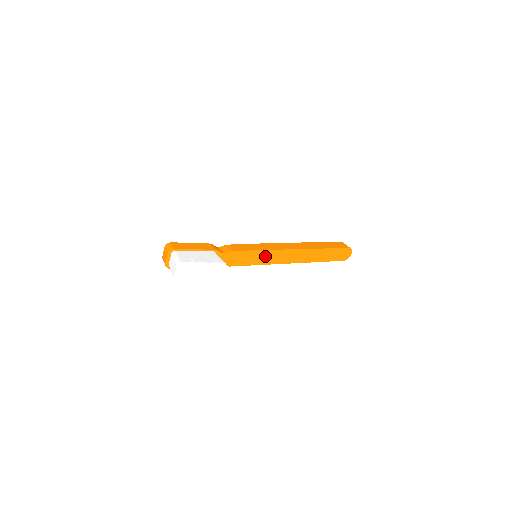
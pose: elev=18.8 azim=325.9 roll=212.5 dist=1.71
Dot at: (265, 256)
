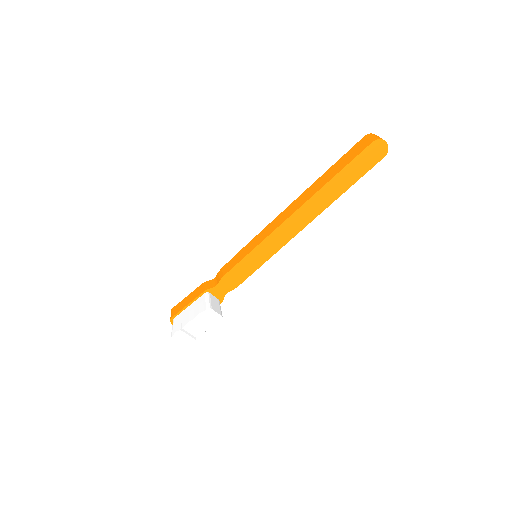
Dot at: (263, 250)
